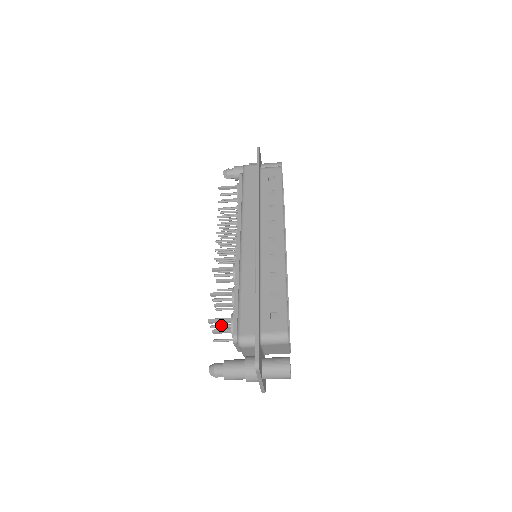
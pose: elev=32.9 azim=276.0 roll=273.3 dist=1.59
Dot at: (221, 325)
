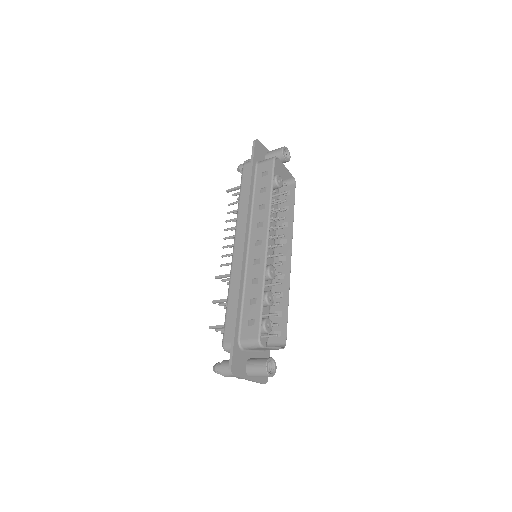
Dot at: (222, 329)
